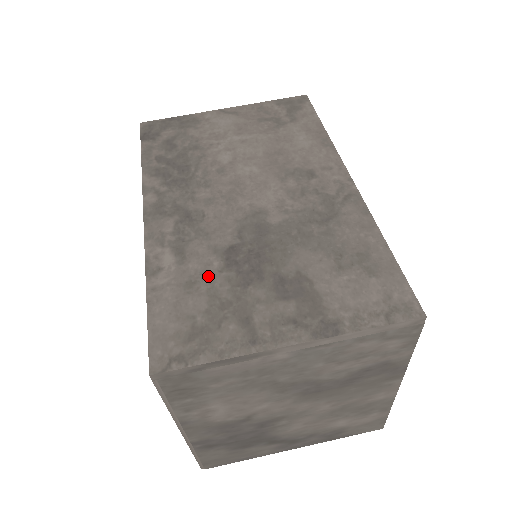
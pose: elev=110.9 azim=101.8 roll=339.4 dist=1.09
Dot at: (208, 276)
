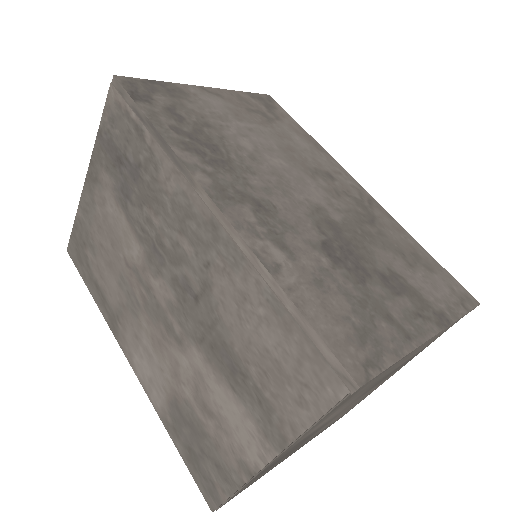
Dot at: (328, 273)
